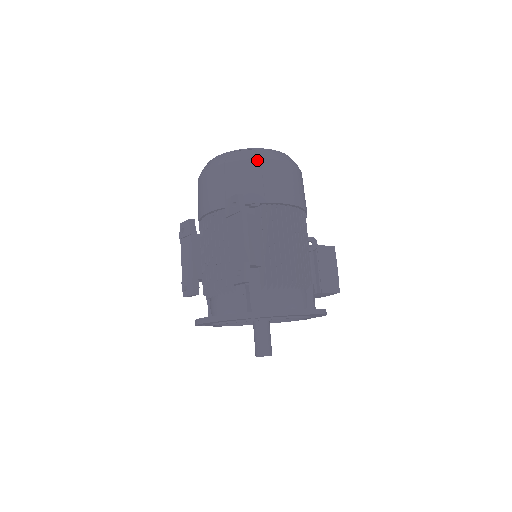
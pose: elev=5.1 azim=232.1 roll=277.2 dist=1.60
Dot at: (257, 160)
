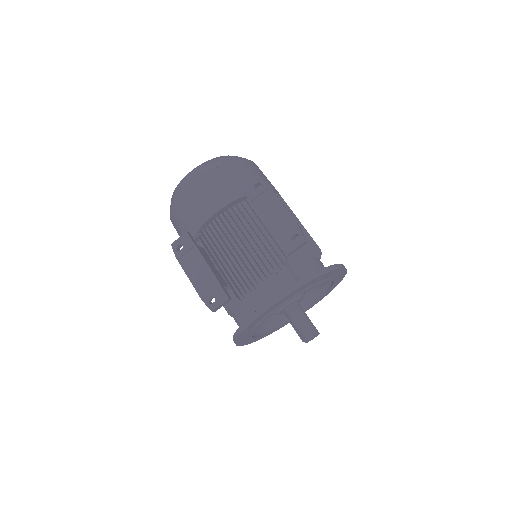
Dot at: (242, 160)
